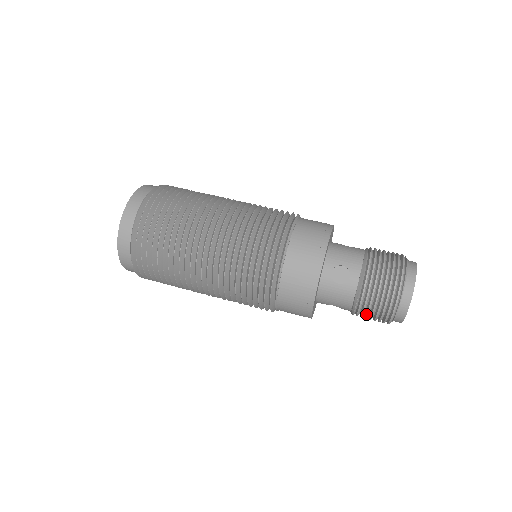
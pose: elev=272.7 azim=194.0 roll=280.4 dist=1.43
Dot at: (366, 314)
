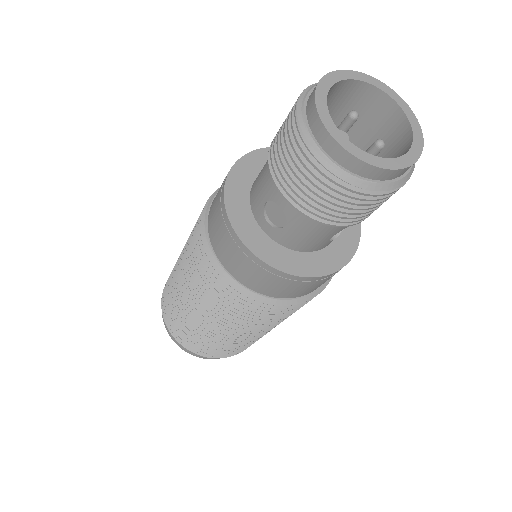
Dot at: (279, 159)
